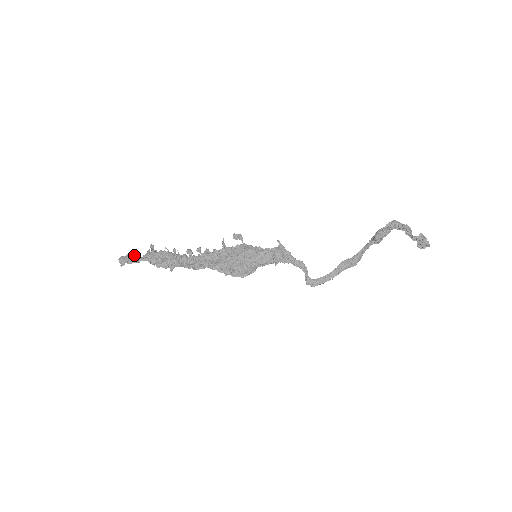
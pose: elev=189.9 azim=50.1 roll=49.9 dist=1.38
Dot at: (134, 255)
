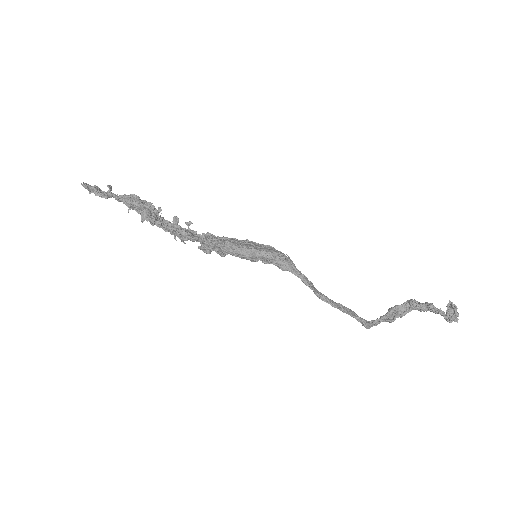
Dot at: occluded
